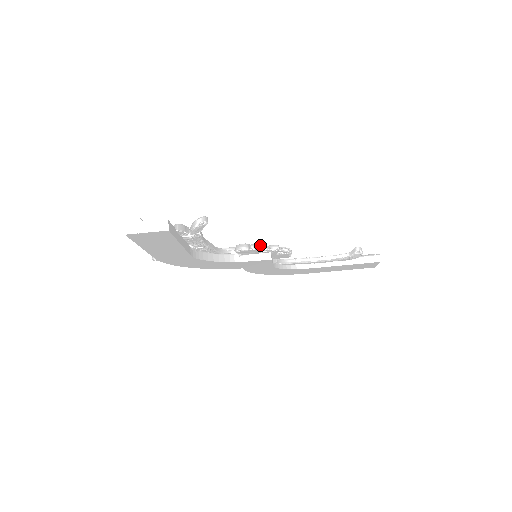
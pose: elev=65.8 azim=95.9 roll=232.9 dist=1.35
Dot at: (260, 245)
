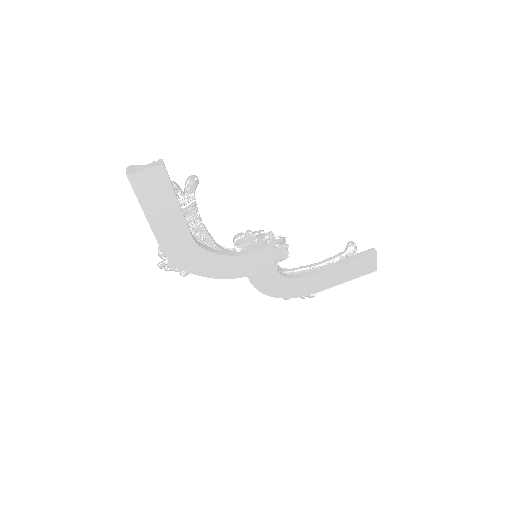
Dot at: (255, 233)
